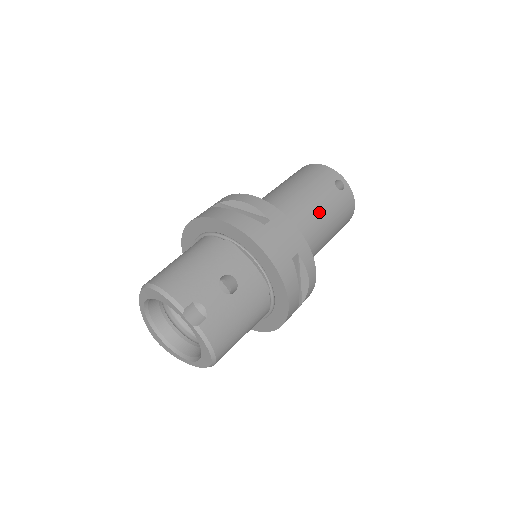
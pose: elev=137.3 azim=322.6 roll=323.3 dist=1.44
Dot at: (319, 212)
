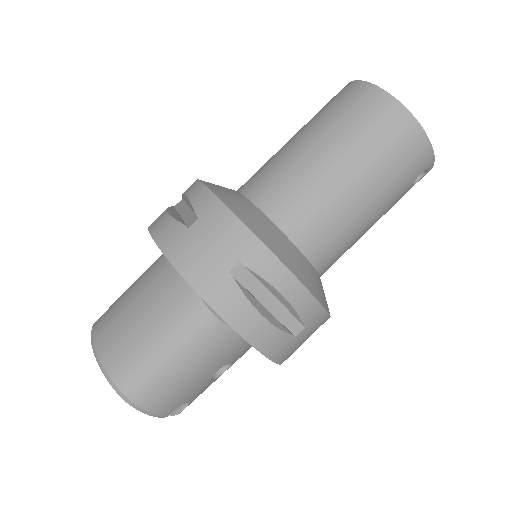
Dot at: occluded
